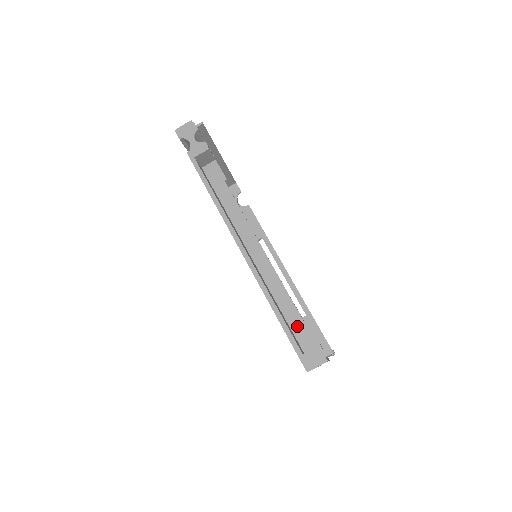
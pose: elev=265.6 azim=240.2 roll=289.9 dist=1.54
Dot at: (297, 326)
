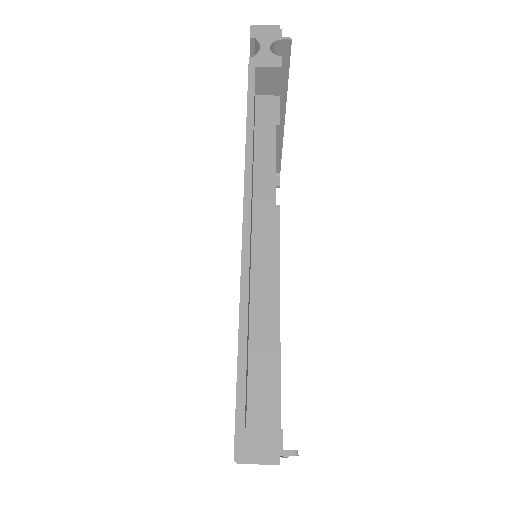
Dot at: (260, 377)
